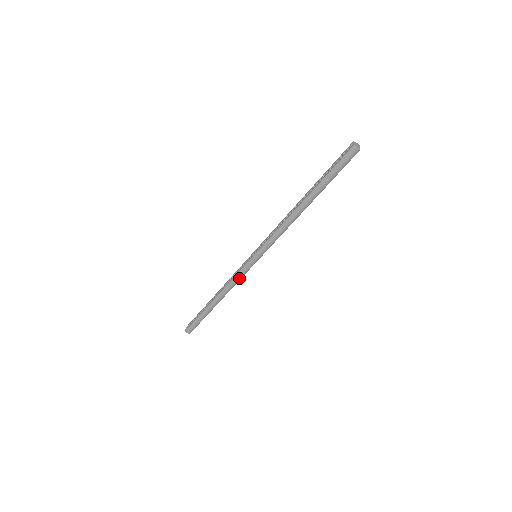
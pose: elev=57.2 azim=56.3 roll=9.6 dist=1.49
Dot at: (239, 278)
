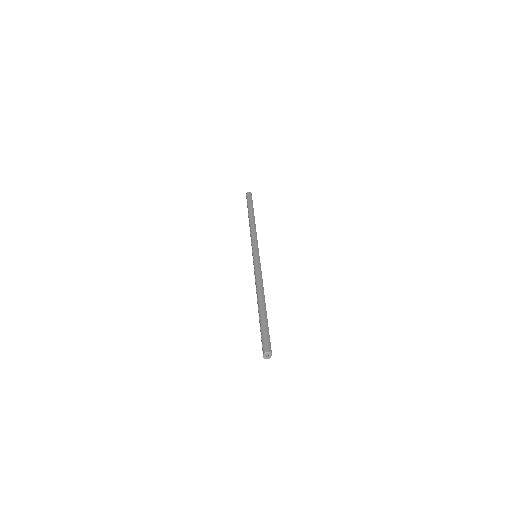
Dot at: occluded
